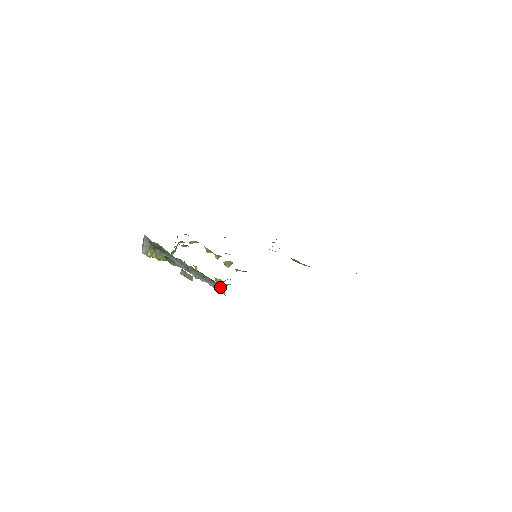
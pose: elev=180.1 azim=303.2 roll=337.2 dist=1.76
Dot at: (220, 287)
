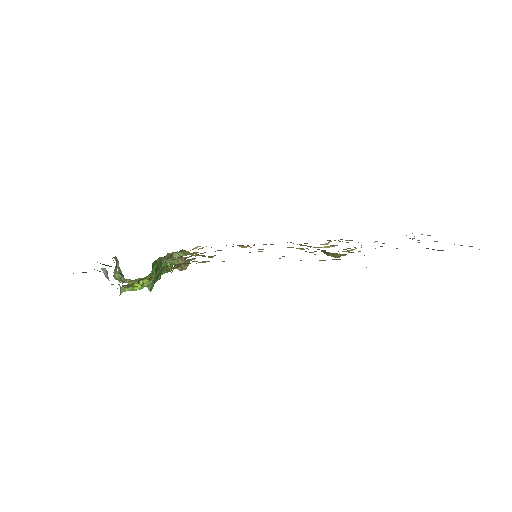
Dot at: occluded
